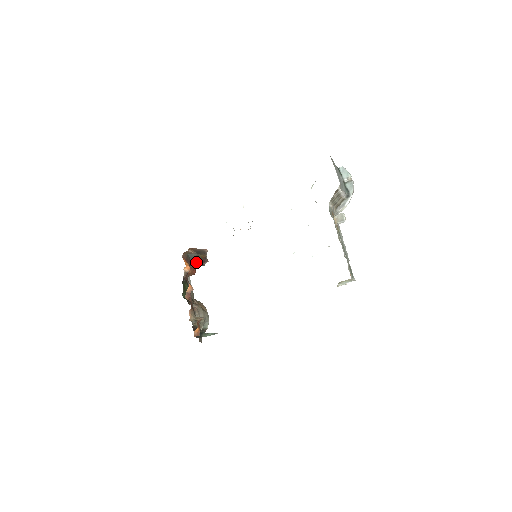
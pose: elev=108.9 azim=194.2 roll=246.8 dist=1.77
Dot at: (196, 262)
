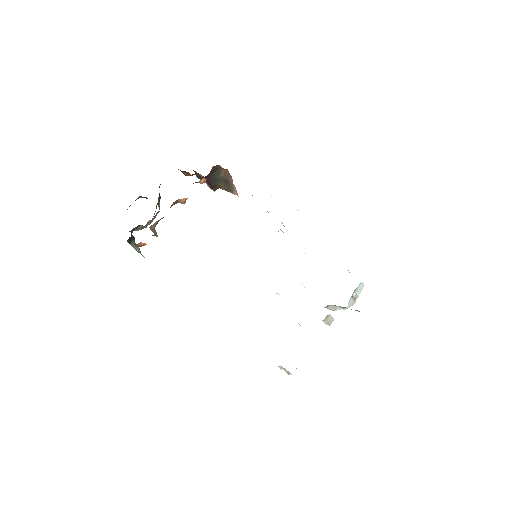
Dot at: (211, 181)
